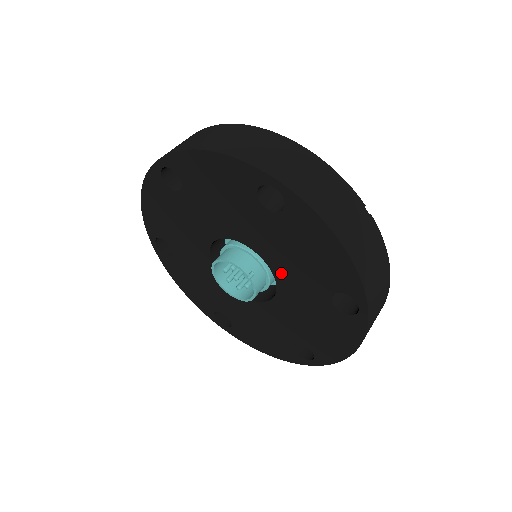
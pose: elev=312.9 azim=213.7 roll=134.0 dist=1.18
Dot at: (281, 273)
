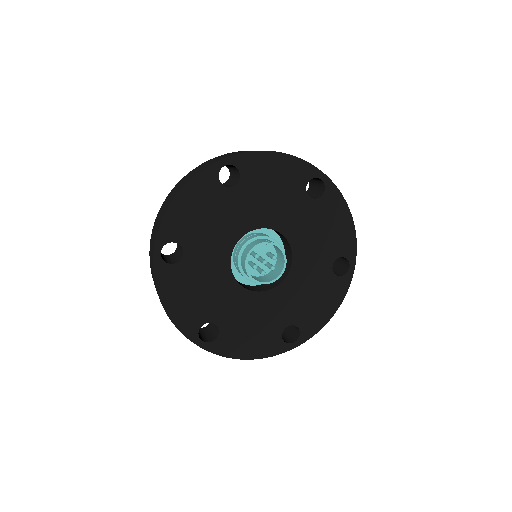
Dot at: (277, 222)
